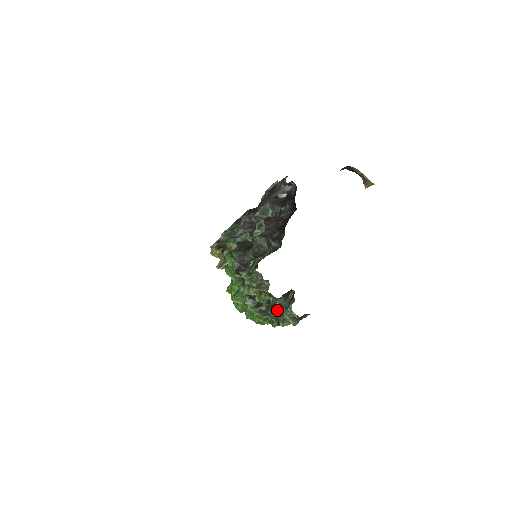
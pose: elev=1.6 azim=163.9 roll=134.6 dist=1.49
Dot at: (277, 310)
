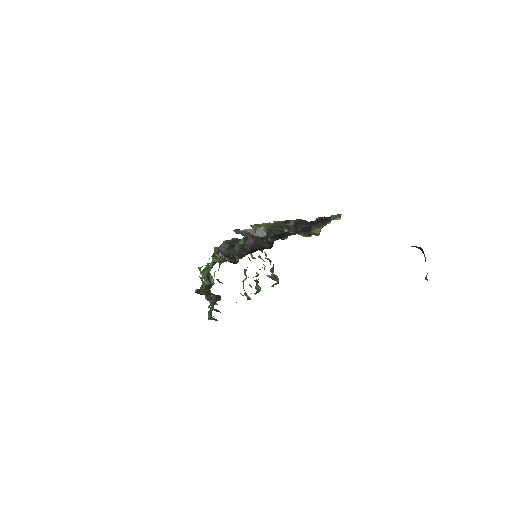
Dot at: (210, 300)
